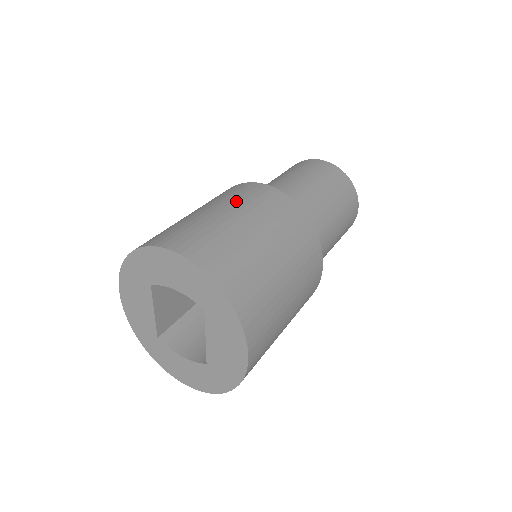
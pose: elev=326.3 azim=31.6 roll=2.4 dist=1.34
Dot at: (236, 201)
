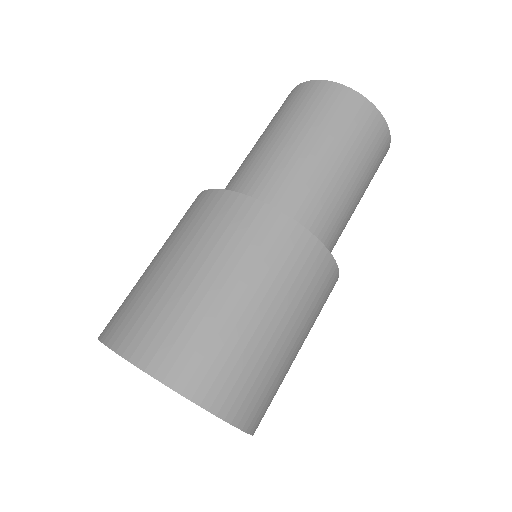
Dot at: (259, 271)
